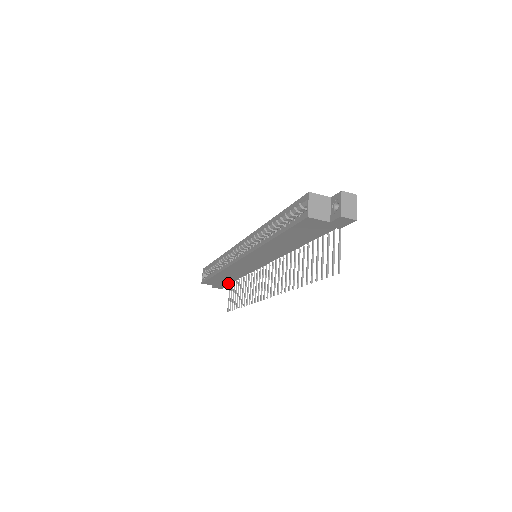
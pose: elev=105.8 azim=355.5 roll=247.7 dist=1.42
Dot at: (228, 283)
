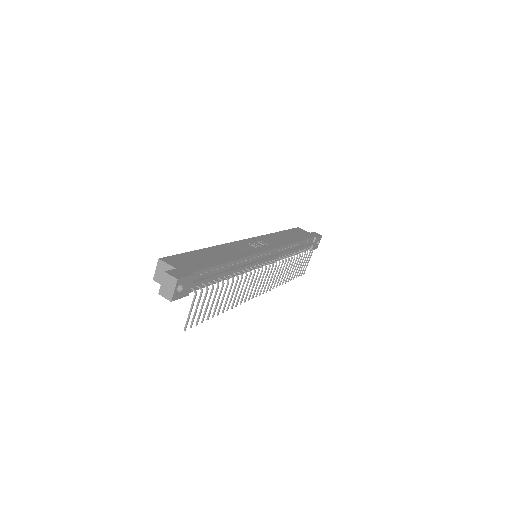
Dot at: (303, 251)
